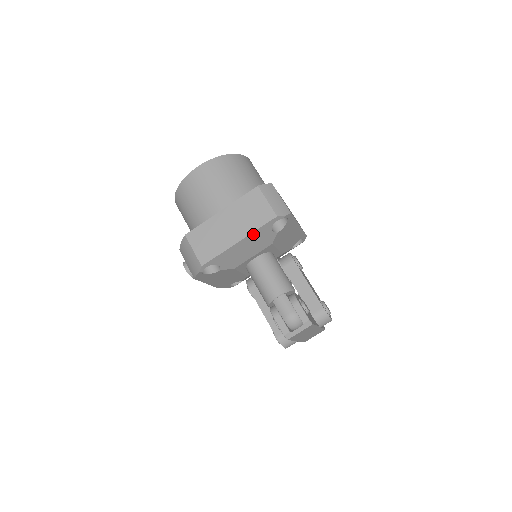
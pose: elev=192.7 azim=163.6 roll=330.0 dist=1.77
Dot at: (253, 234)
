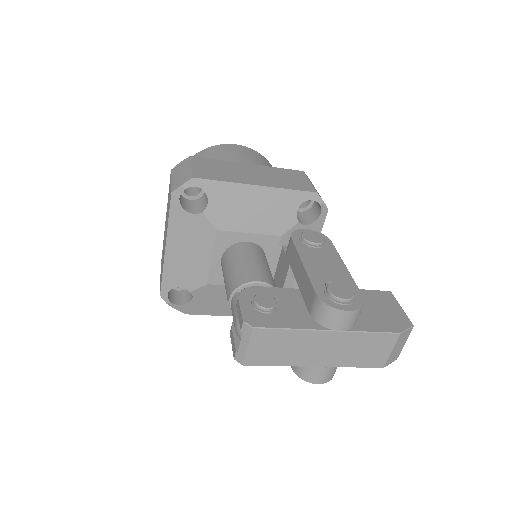
Dot at: (171, 230)
